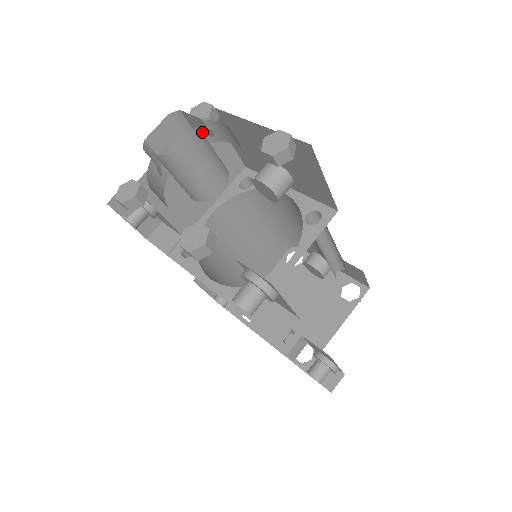
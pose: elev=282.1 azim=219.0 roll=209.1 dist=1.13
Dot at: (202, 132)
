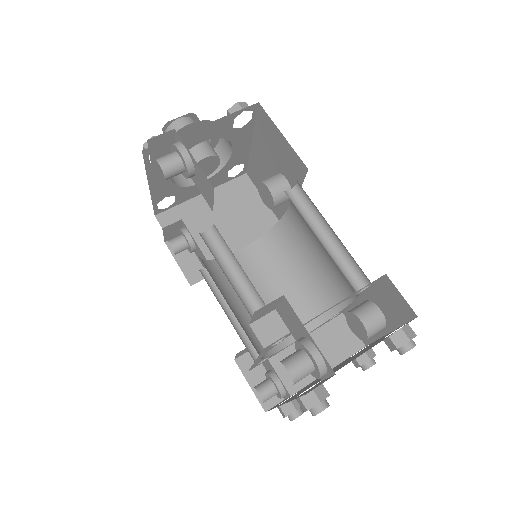
Dot at: occluded
